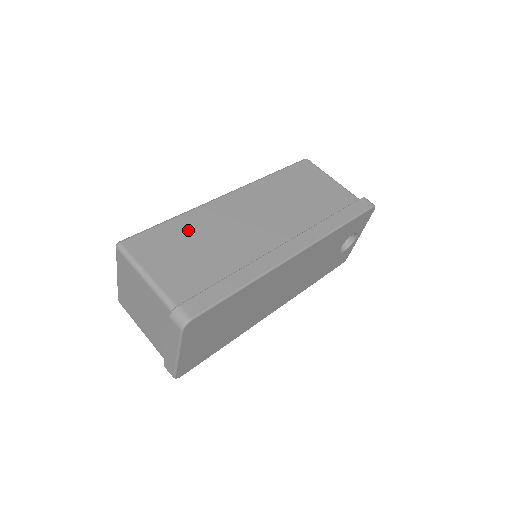
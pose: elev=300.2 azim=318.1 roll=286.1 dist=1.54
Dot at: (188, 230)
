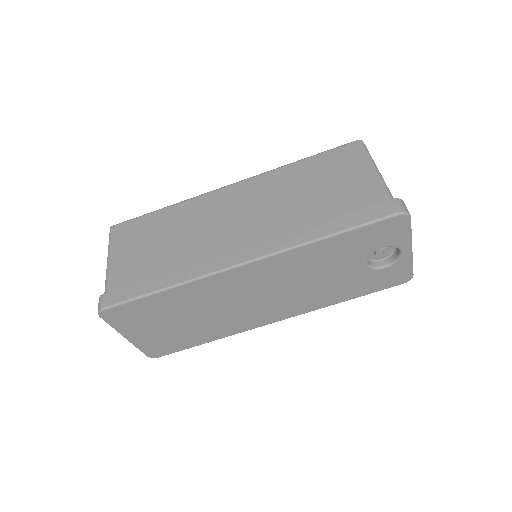
Dot at: (167, 221)
